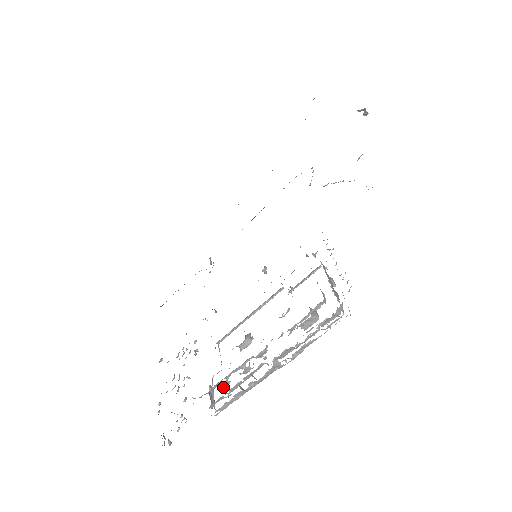
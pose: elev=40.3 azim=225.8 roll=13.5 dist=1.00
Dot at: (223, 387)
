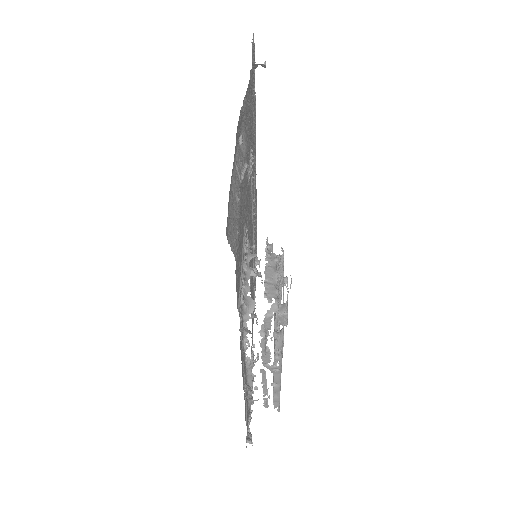
Dot at: occluded
